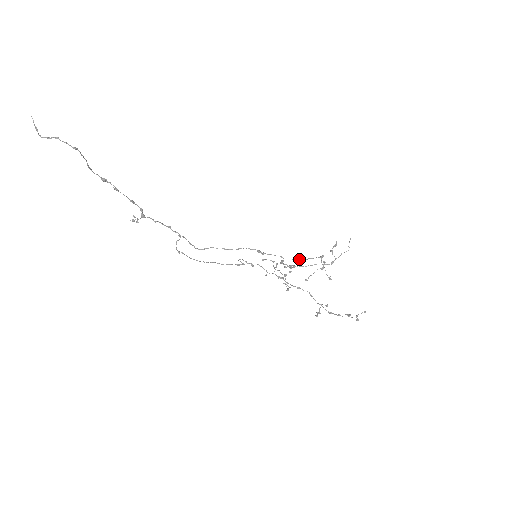
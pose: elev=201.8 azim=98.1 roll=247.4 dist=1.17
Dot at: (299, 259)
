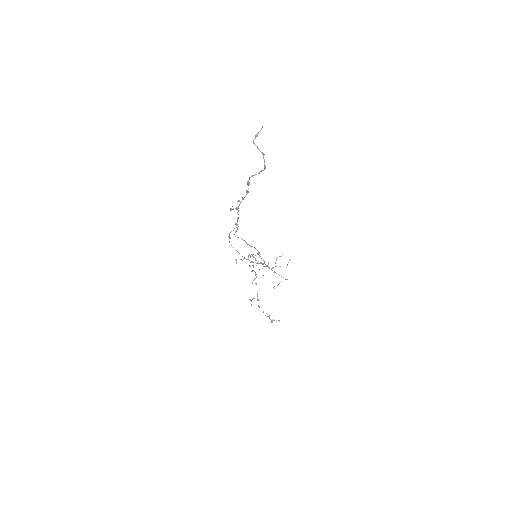
Dot at: occluded
